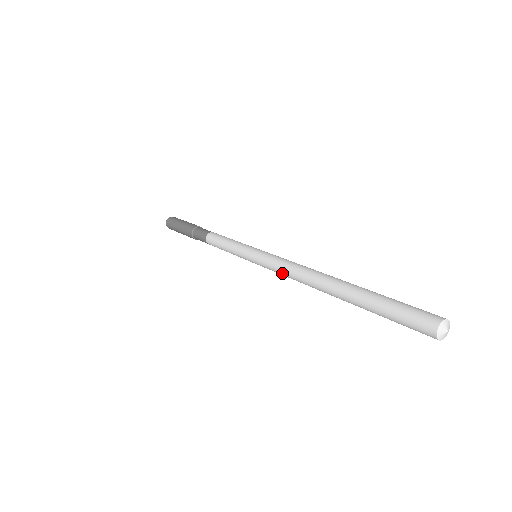
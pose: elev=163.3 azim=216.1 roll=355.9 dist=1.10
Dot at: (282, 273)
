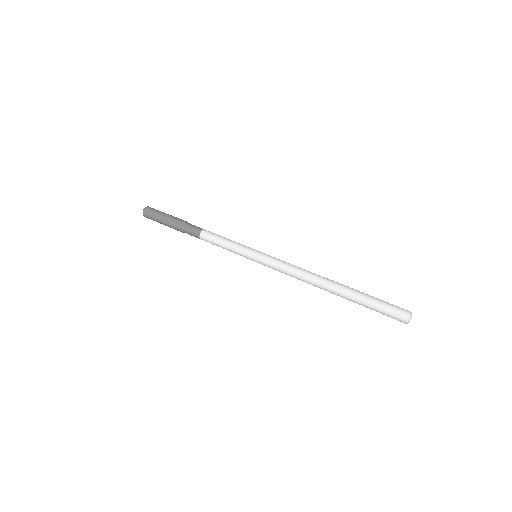
Dot at: (286, 273)
